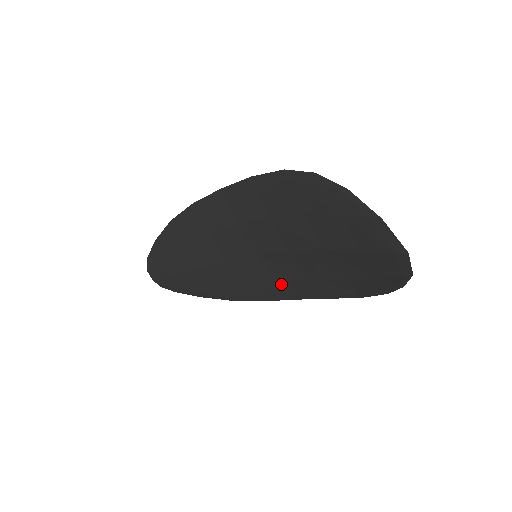
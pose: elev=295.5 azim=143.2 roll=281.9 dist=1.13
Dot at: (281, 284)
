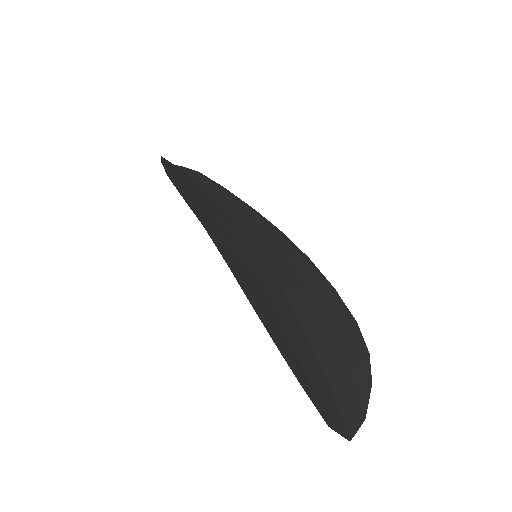
Dot at: occluded
